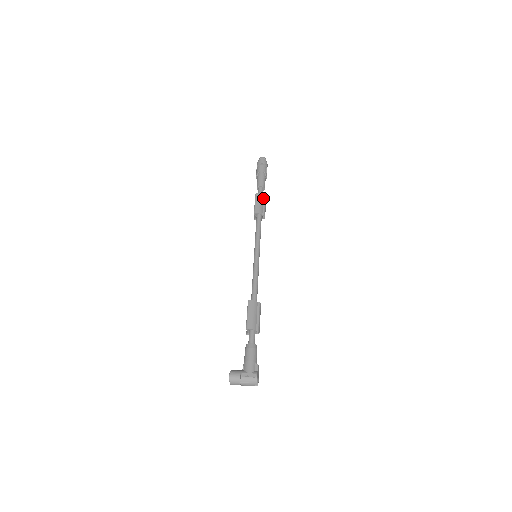
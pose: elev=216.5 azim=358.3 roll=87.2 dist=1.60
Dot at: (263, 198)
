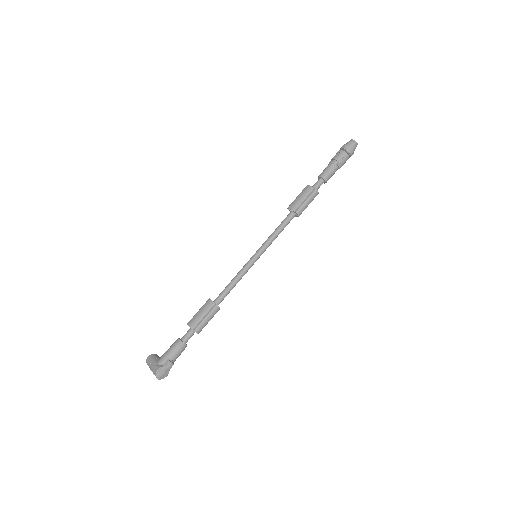
Dot at: (311, 192)
